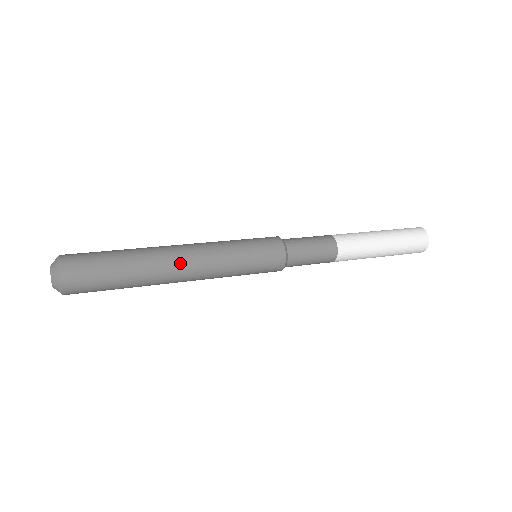
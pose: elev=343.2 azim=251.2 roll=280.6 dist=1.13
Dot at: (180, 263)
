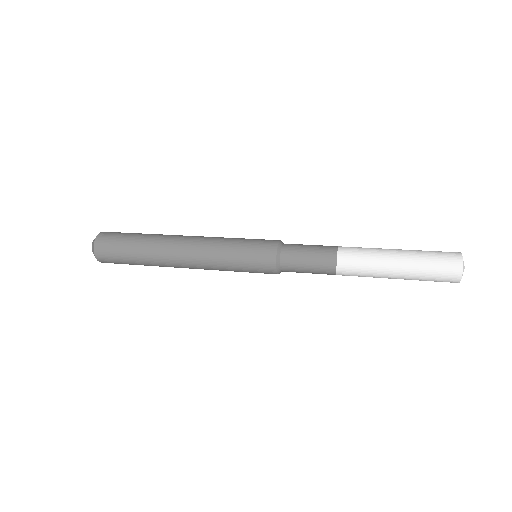
Dot at: (181, 243)
